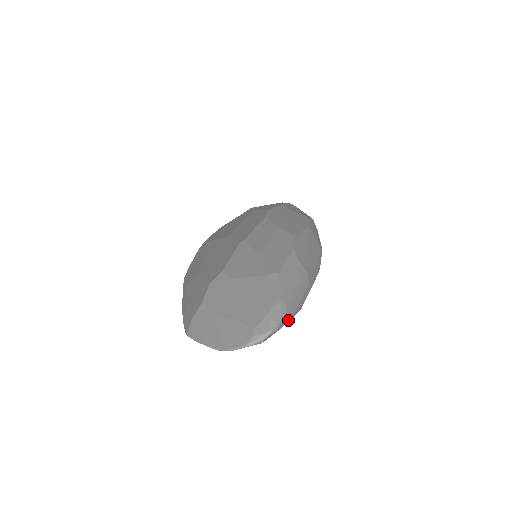
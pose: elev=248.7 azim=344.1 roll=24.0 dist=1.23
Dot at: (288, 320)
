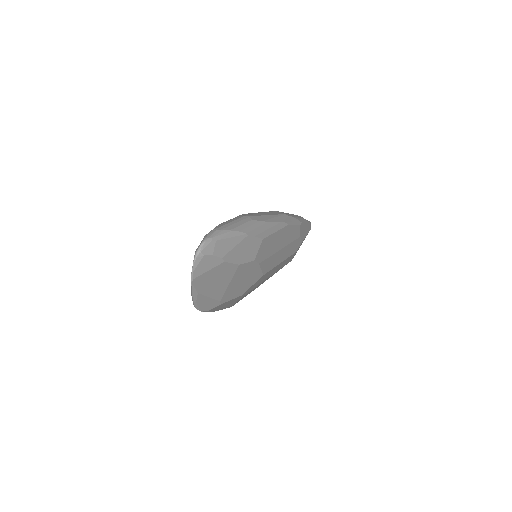
Dot at: (225, 237)
